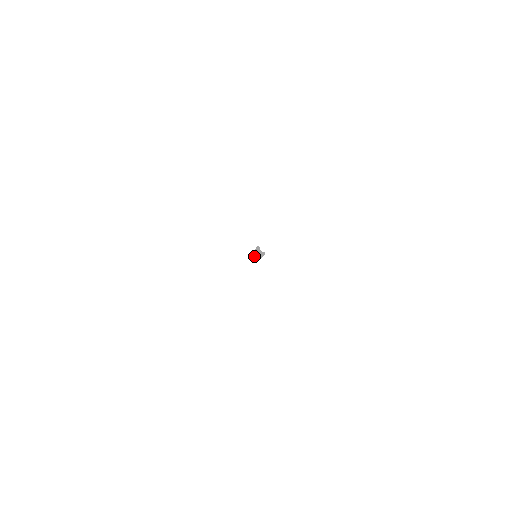
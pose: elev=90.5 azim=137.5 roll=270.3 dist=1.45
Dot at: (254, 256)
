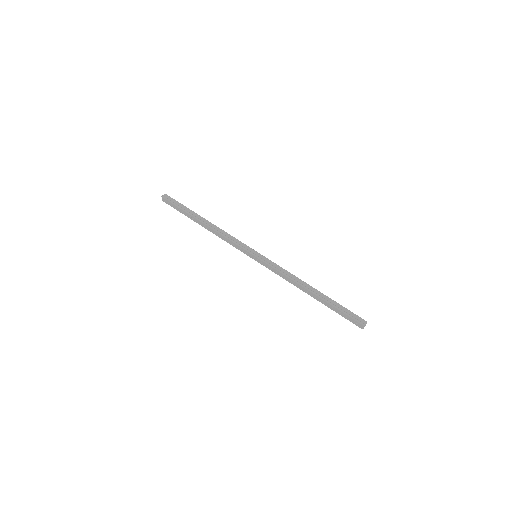
Dot at: occluded
